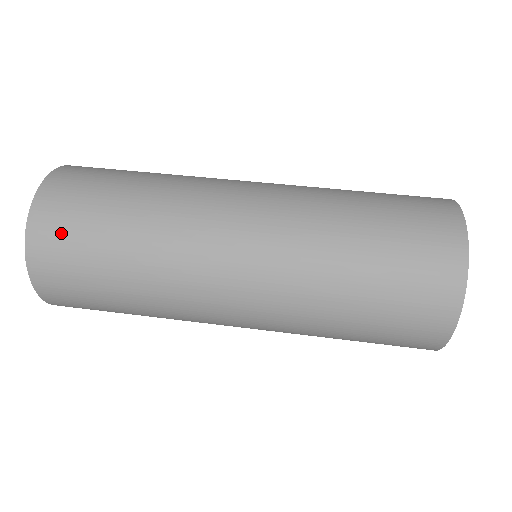
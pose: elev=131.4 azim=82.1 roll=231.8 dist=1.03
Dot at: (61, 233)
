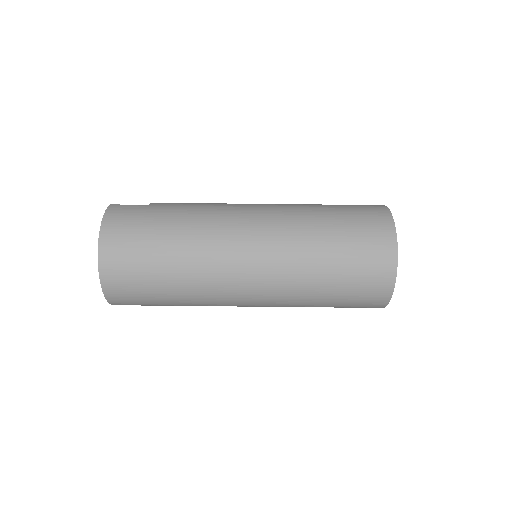
Dot at: (124, 265)
